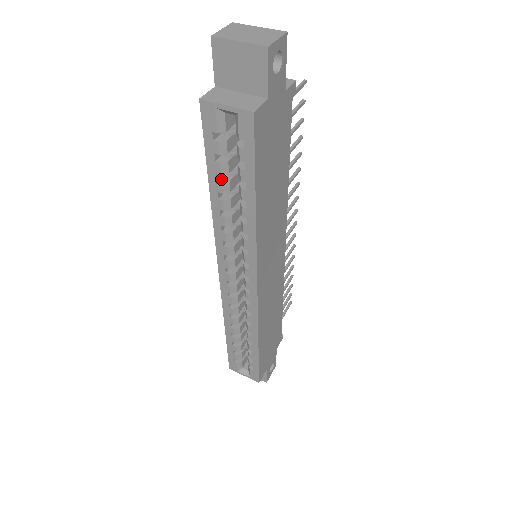
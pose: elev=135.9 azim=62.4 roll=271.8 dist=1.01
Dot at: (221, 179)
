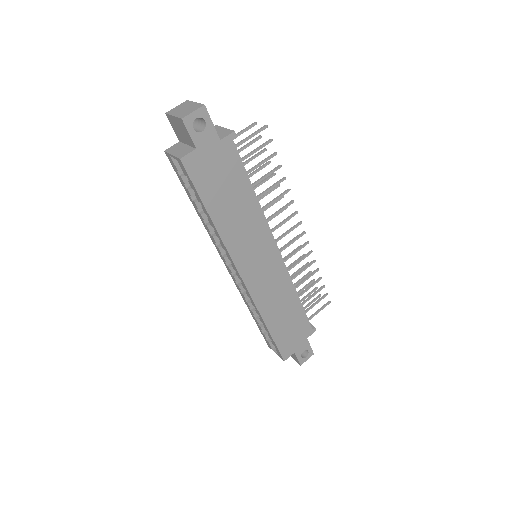
Dot at: (196, 200)
